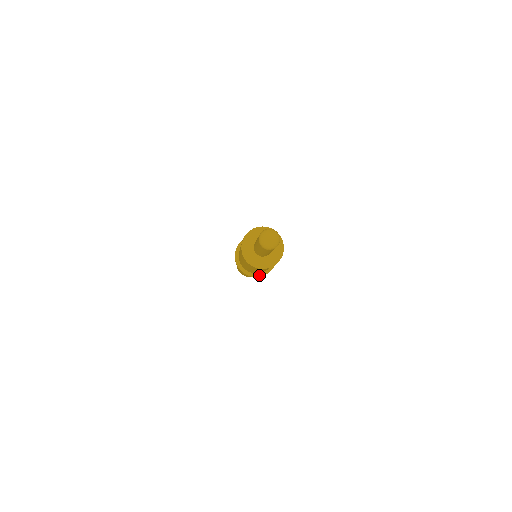
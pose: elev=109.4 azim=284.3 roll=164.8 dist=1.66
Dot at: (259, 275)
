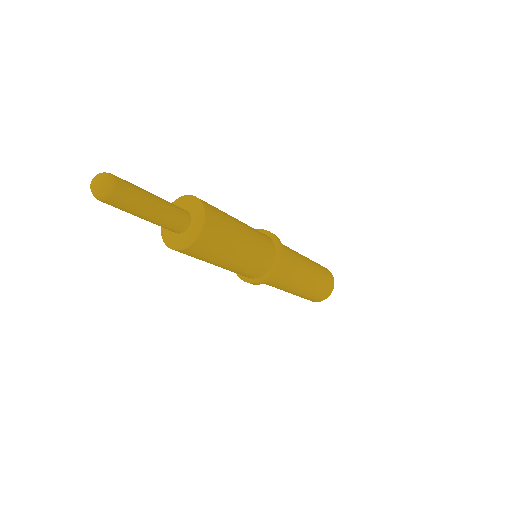
Dot at: (272, 270)
